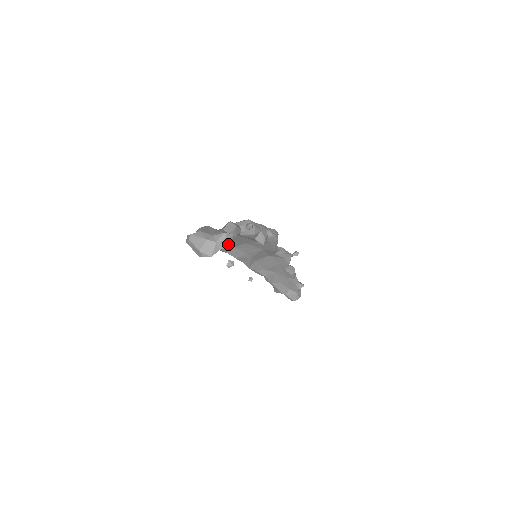
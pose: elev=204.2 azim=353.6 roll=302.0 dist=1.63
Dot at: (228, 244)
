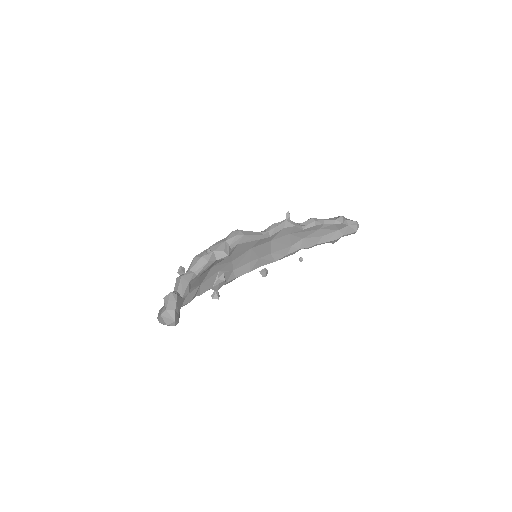
Dot at: (173, 303)
